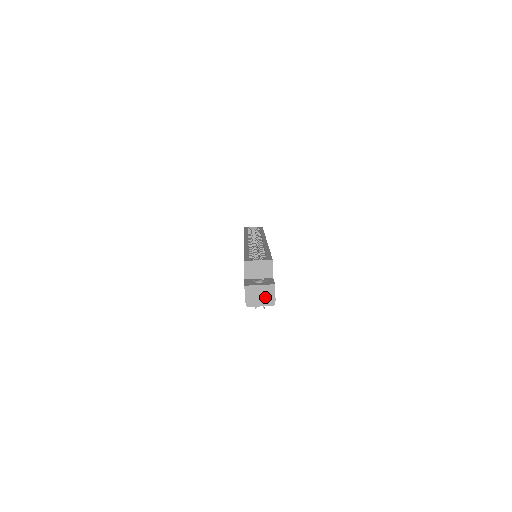
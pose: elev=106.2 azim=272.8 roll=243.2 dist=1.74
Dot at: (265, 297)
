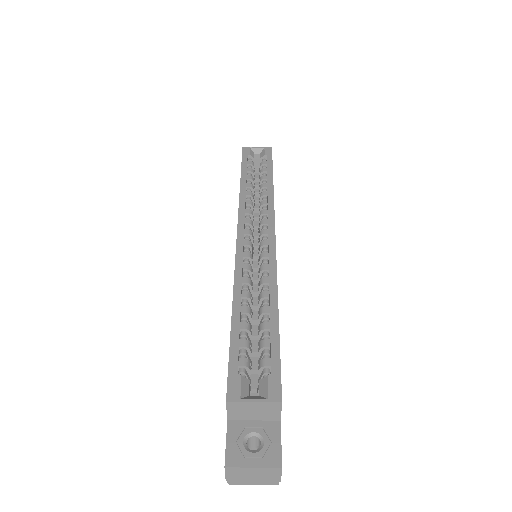
Dot at: (262, 478)
